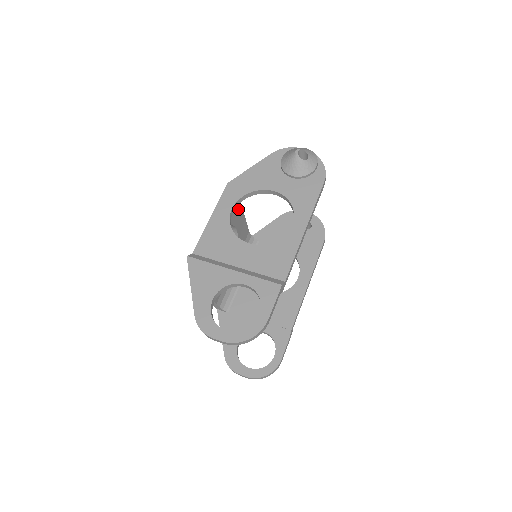
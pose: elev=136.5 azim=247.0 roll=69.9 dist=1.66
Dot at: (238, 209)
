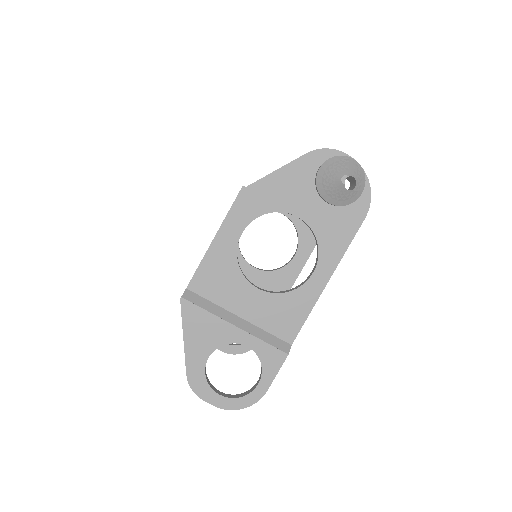
Dot at: occluded
